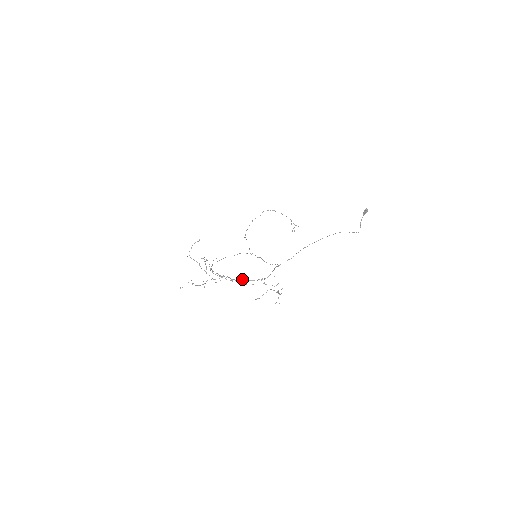
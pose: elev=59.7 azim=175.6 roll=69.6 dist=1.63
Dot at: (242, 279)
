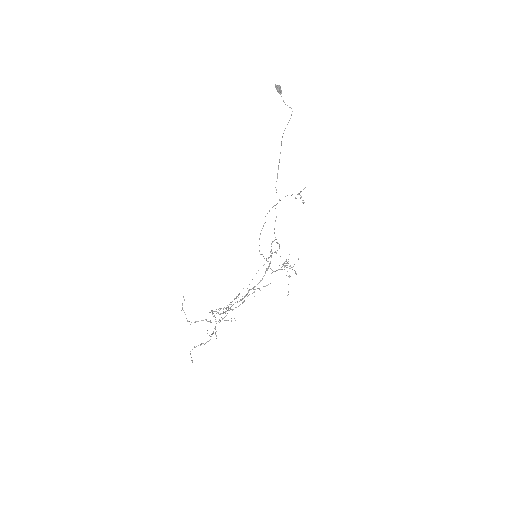
Dot at: (249, 290)
